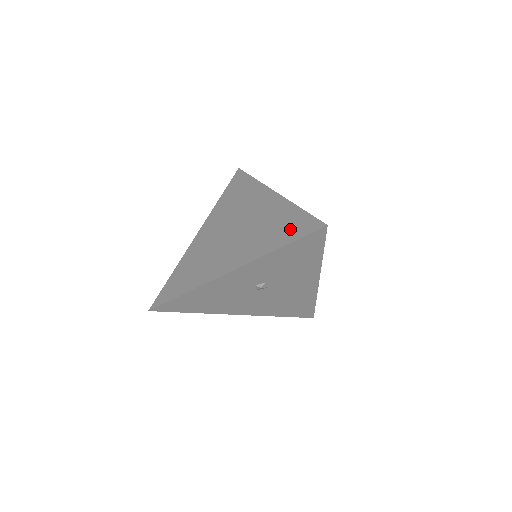
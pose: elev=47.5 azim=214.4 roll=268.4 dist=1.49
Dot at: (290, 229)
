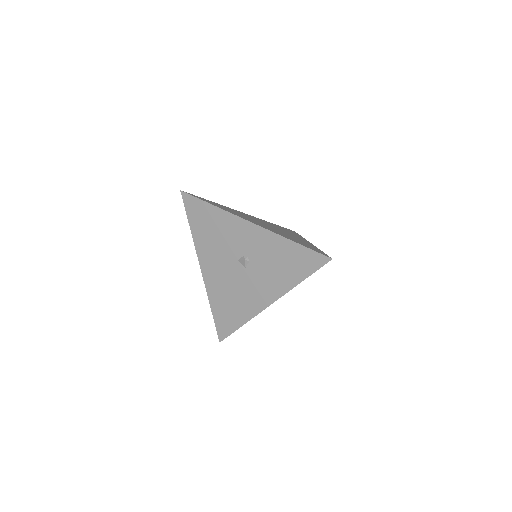
Dot at: (308, 246)
